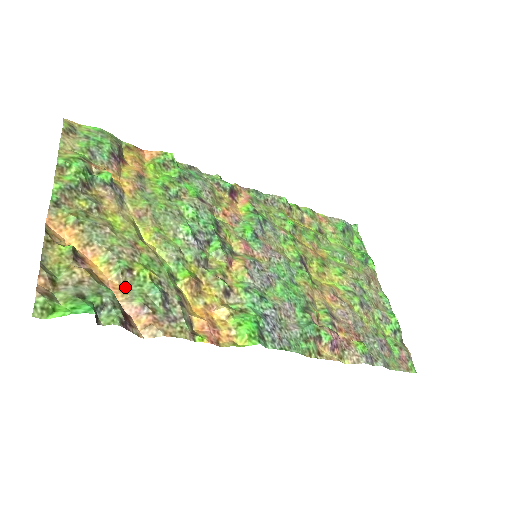
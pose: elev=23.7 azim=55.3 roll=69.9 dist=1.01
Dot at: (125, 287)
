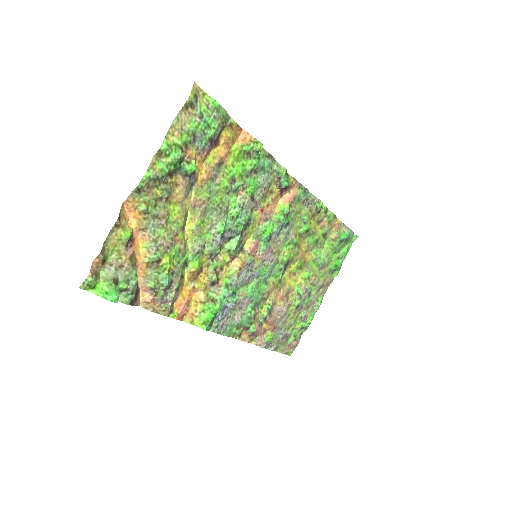
Dot at: (149, 270)
